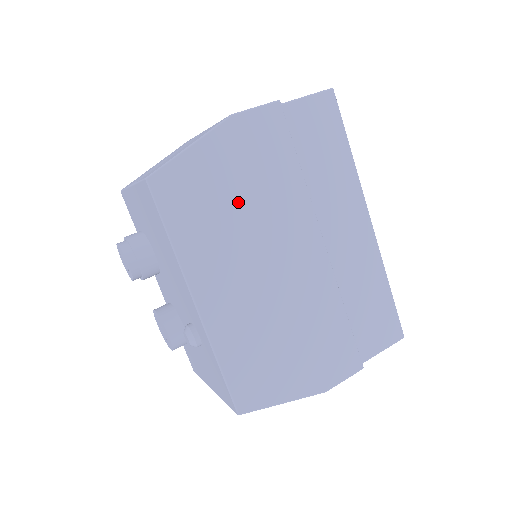
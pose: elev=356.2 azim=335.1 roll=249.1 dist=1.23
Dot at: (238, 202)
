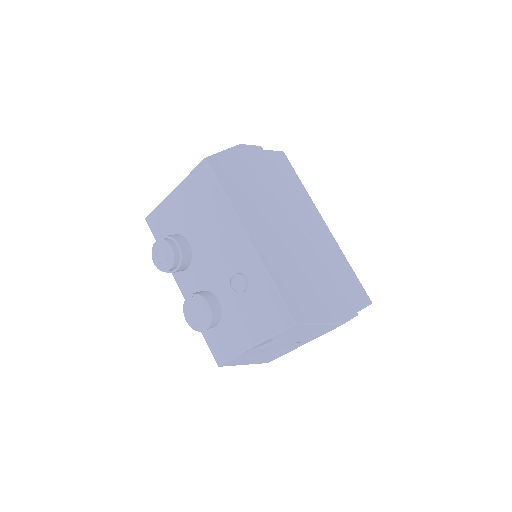
Dot at: (256, 187)
